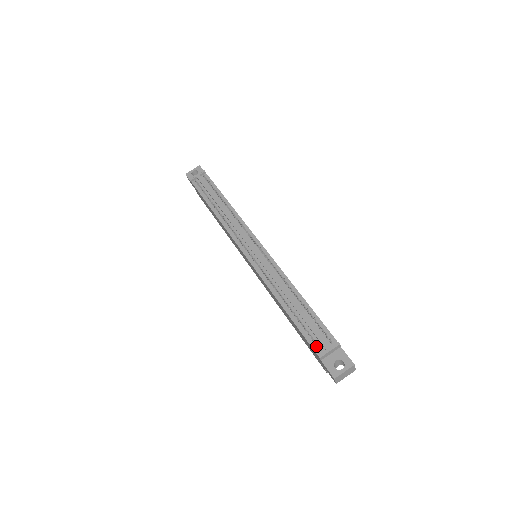
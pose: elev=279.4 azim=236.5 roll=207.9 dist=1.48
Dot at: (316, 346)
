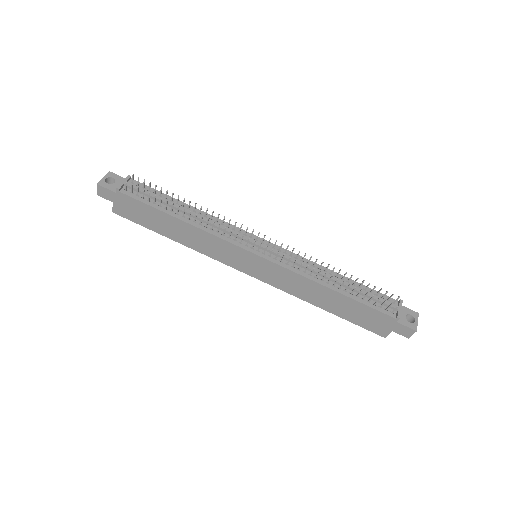
Dot at: (387, 311)
